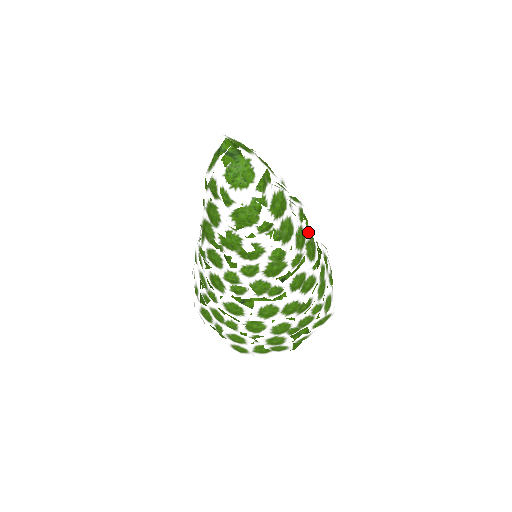
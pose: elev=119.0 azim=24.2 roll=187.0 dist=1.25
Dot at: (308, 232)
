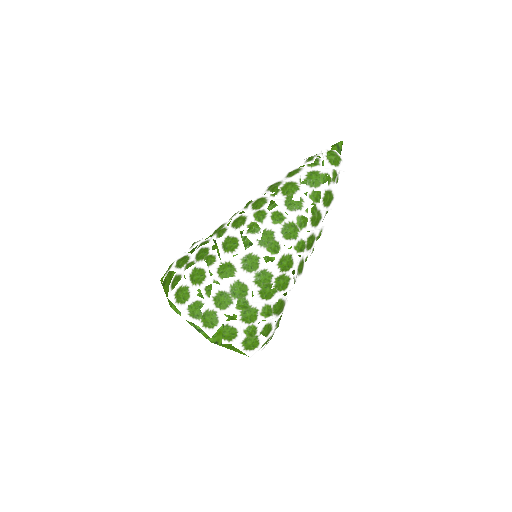
Dot at: occluded
